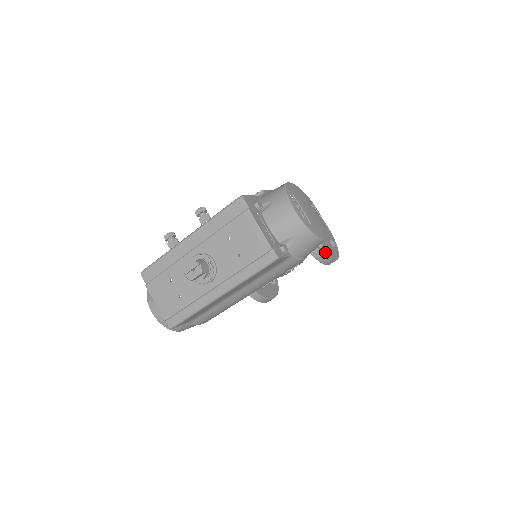
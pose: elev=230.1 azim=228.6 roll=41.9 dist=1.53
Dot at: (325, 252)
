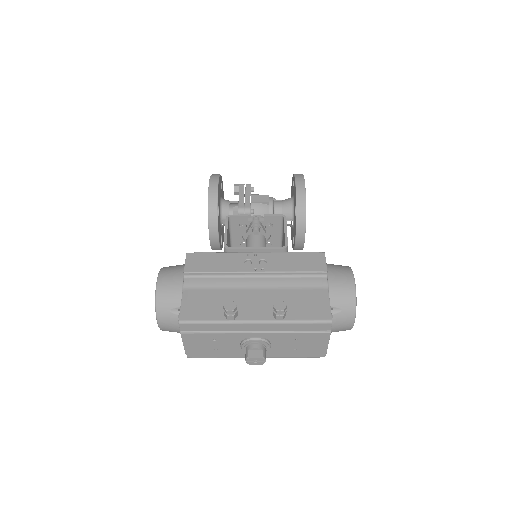
Dot at: occluded
